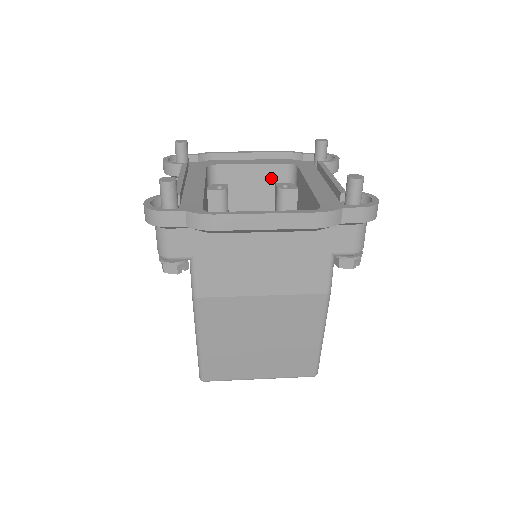
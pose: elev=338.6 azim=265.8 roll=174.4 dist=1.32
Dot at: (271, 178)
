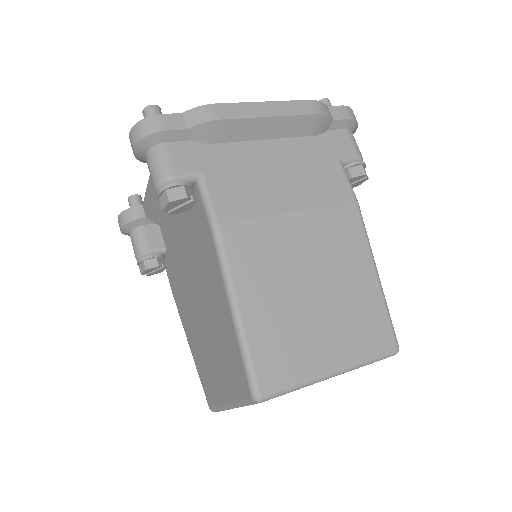
Dot at: occluded
